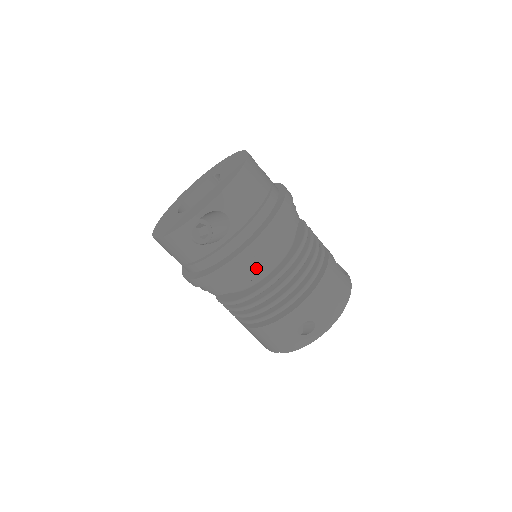
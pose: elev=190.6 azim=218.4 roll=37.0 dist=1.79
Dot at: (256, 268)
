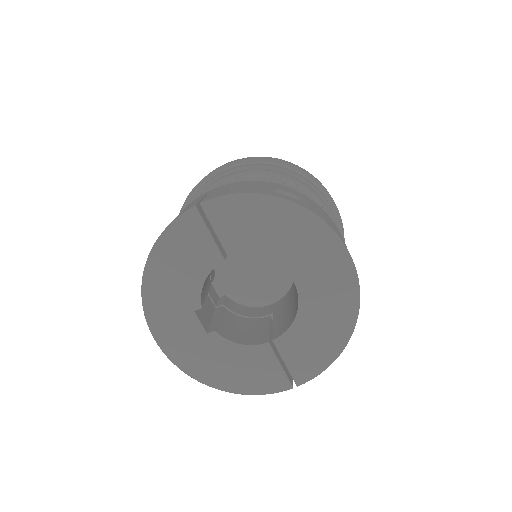
Dot at: (290, 176)
